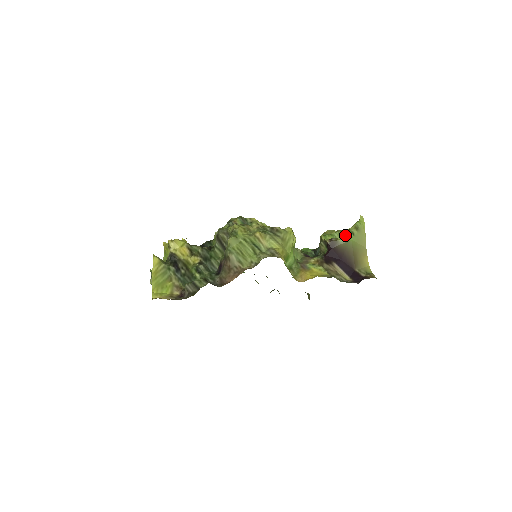
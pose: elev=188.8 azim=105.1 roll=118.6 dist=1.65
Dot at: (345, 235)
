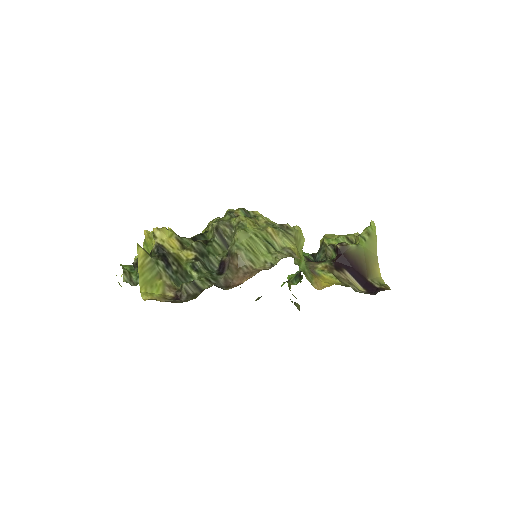
Dot at: (350, 240)
